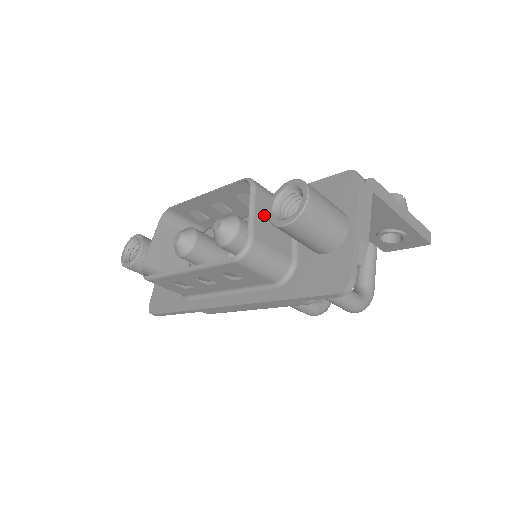
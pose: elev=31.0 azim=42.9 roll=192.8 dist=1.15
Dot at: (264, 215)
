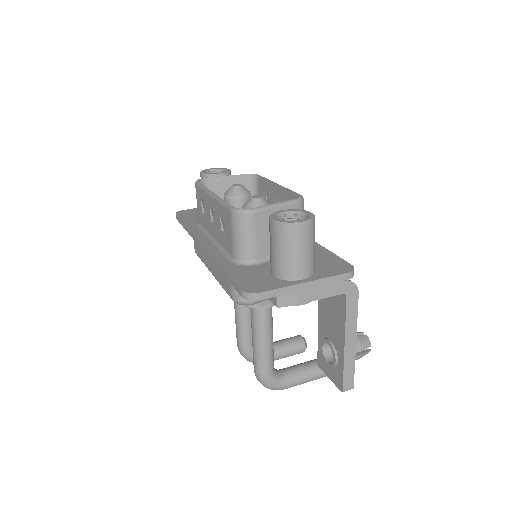
Dot at: occluded
